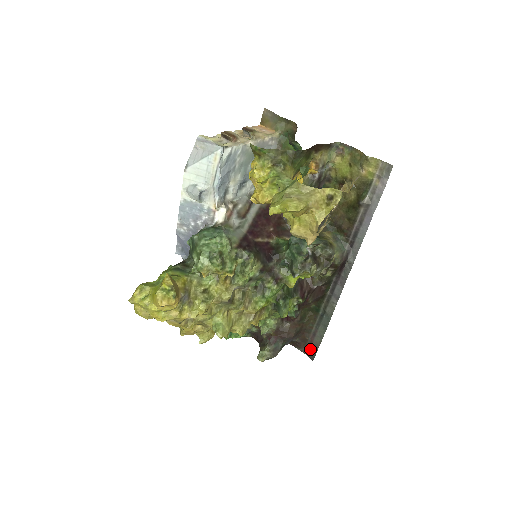
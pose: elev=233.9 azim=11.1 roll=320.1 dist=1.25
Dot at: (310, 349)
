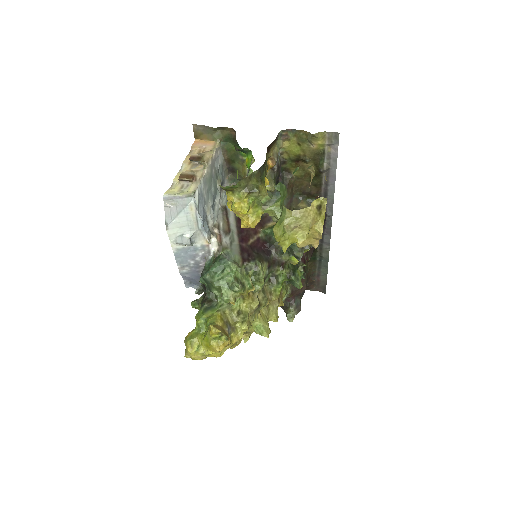
Dot at: (319, 286)
